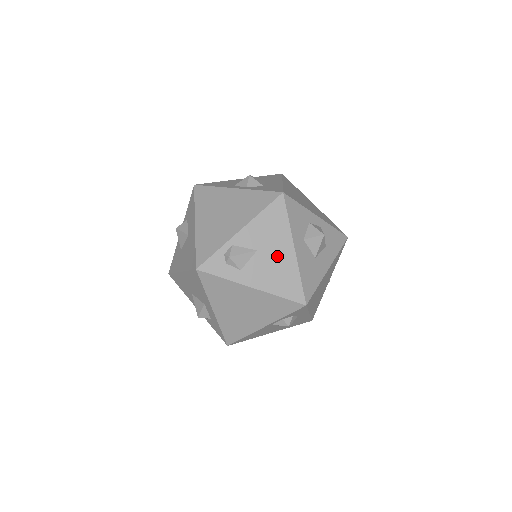
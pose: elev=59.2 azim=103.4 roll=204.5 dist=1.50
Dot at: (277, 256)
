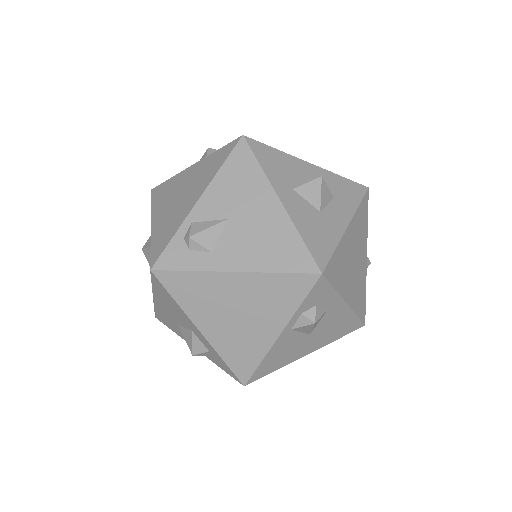
Dot at: (258, 218)
